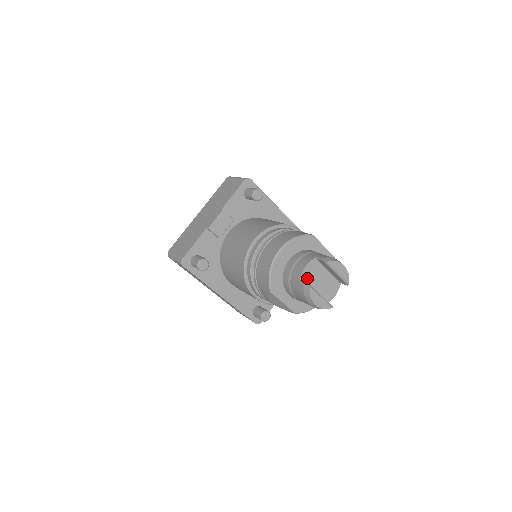
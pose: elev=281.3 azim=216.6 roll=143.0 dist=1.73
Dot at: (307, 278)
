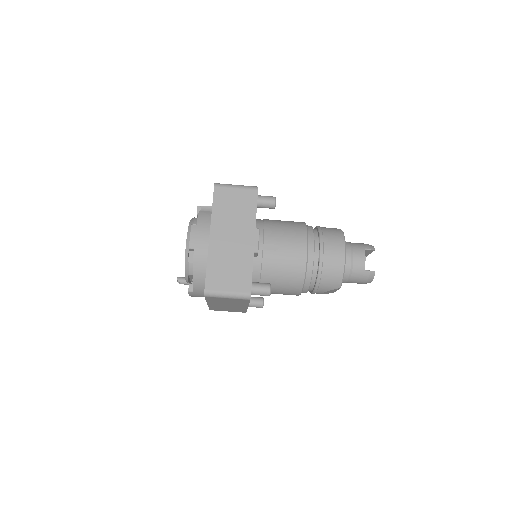
Dot at: occluded
